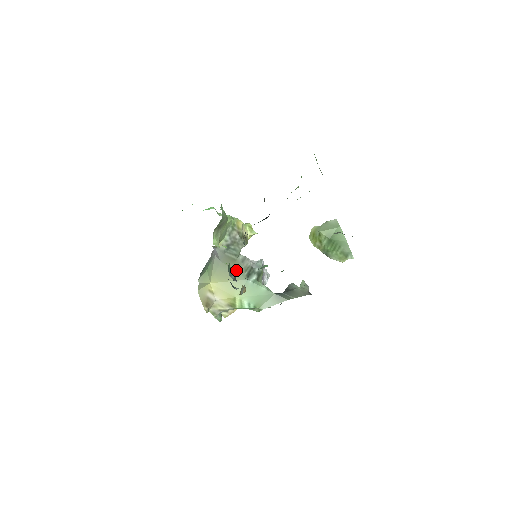
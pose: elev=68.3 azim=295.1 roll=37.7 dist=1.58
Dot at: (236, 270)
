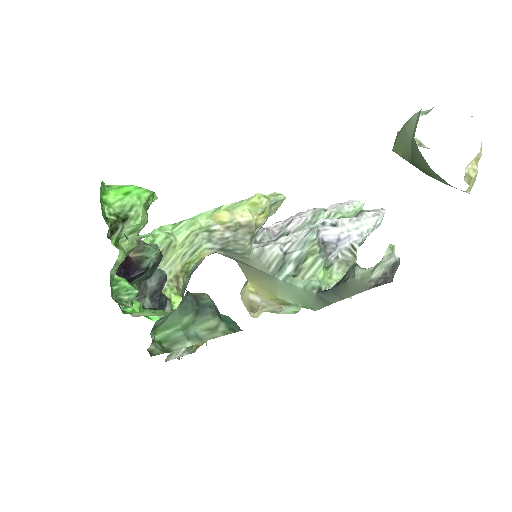
Dot at: (257, 269)
